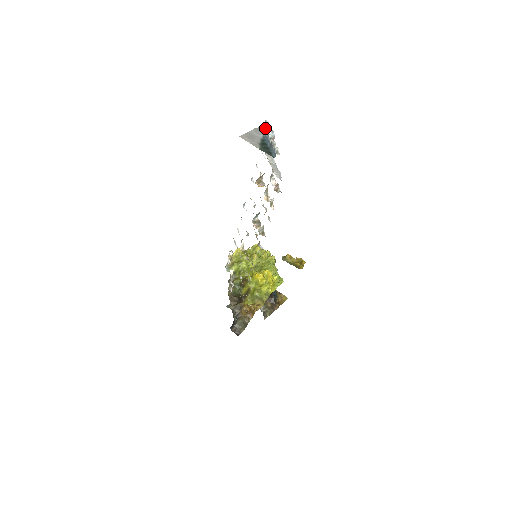
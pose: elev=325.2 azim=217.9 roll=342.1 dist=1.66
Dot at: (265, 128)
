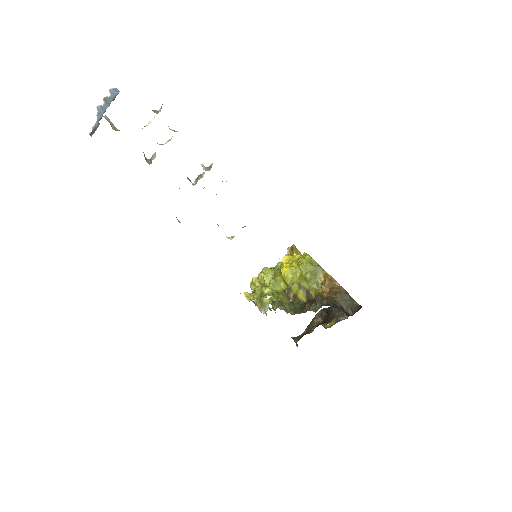
Dot at: (94, 131)
